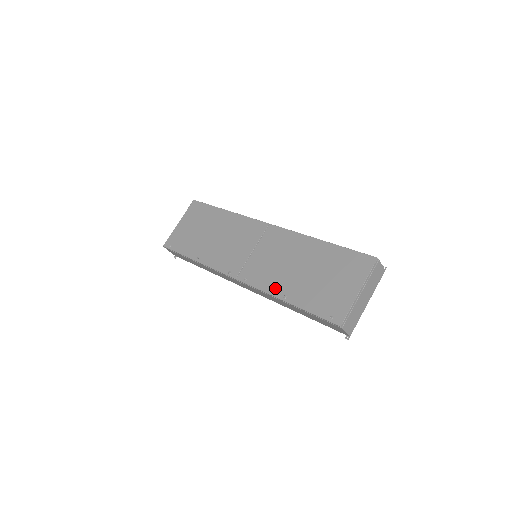
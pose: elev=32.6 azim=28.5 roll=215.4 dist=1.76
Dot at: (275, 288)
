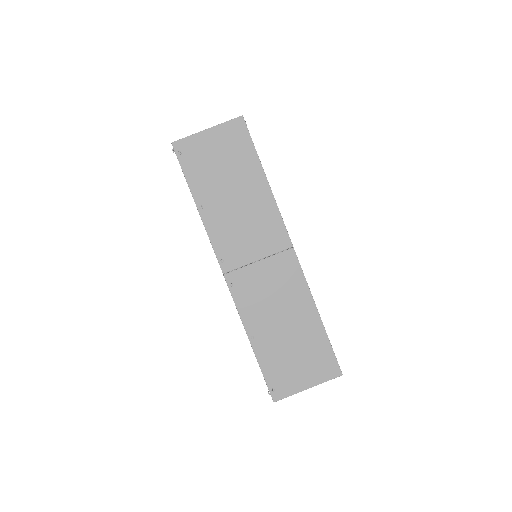
Dot at: (251, 321)
